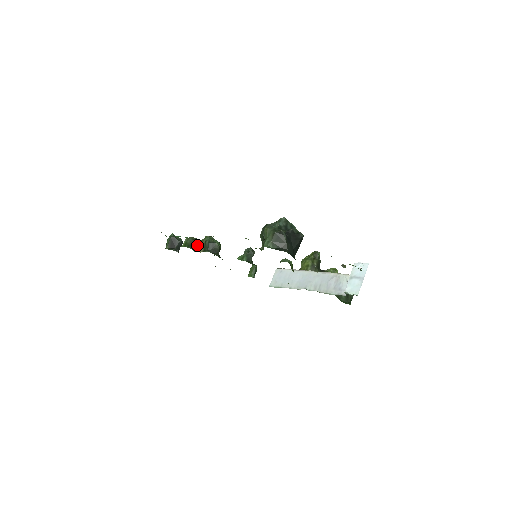
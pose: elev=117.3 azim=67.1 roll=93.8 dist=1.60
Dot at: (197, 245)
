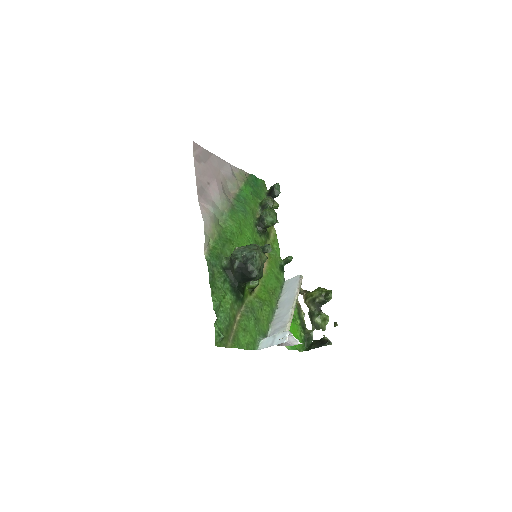
Dot at: occluded
